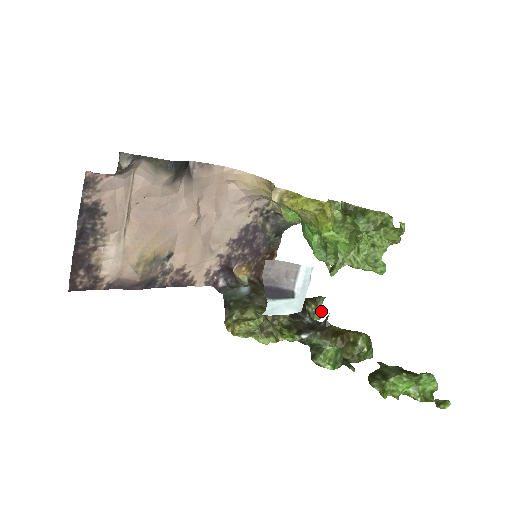
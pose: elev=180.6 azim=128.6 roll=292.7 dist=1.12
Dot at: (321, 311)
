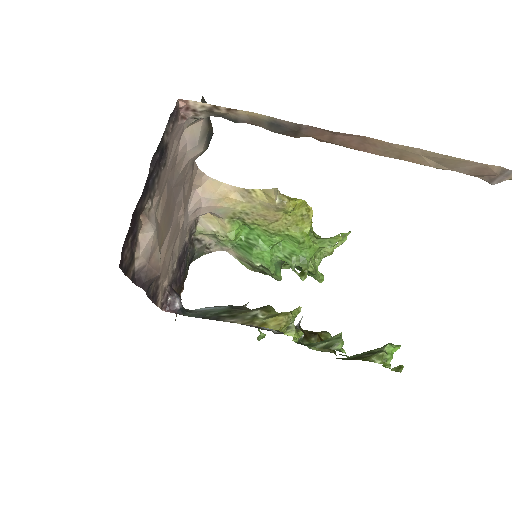
Dot at: (261, 332)
